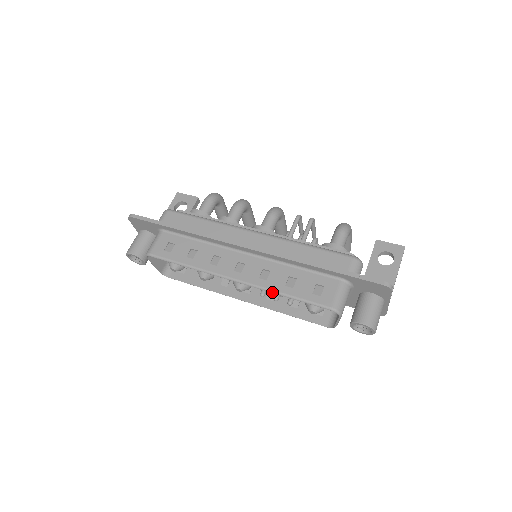
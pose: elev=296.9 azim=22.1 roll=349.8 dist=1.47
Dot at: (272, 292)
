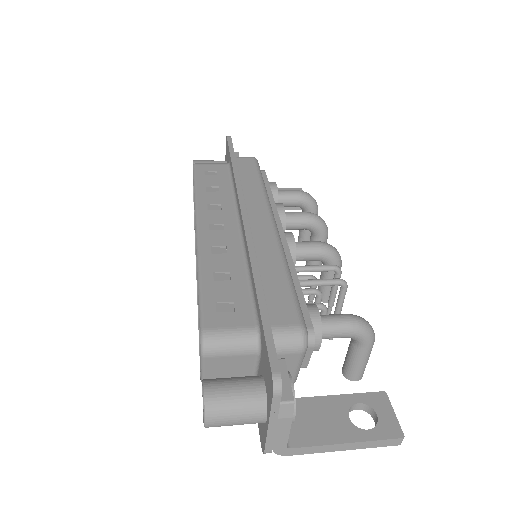
Dot at: (198, 264)
